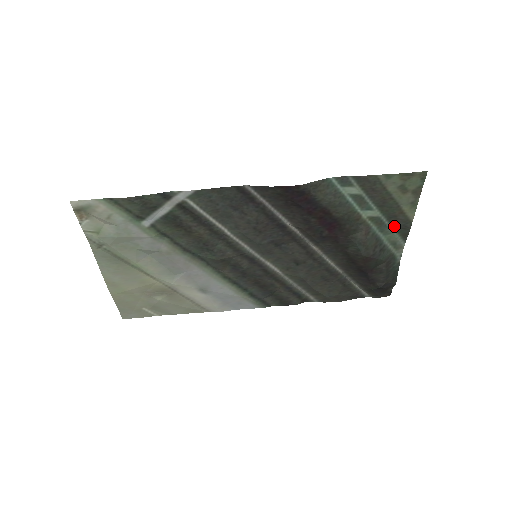
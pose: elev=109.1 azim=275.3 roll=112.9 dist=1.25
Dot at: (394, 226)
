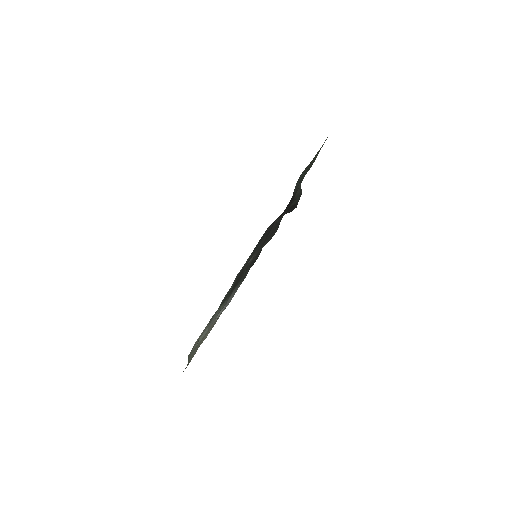
Dot at: occluded
